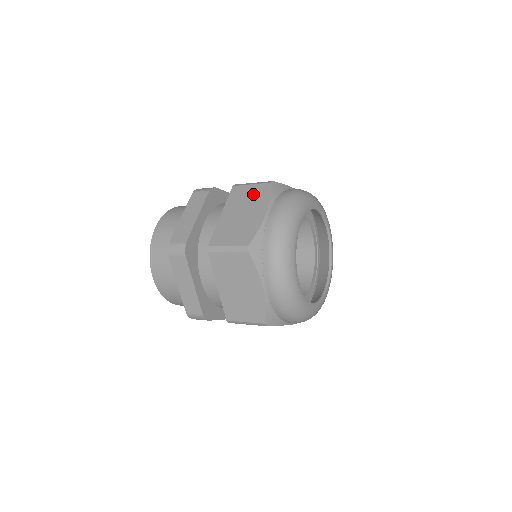
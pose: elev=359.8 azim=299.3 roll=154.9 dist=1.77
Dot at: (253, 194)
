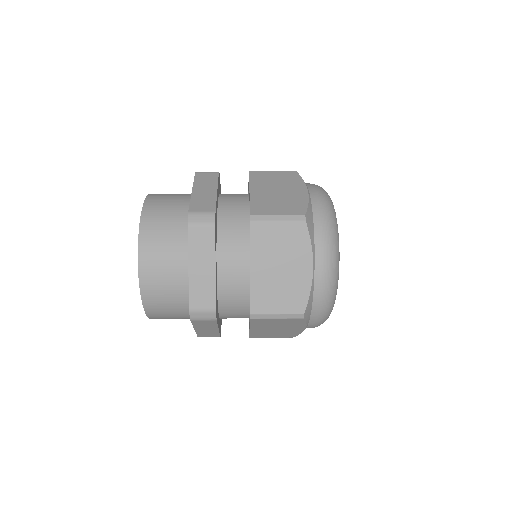
Dot at: (281, 177)
